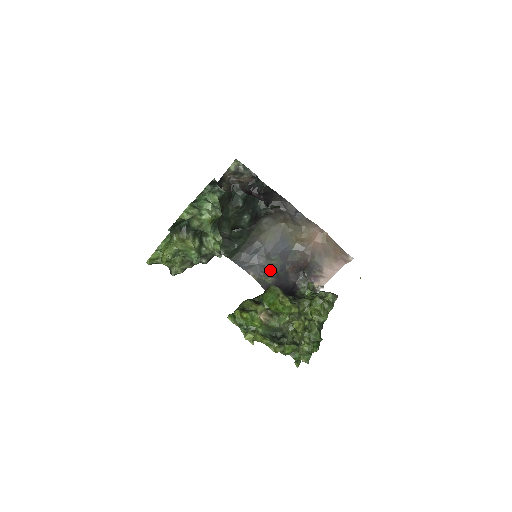
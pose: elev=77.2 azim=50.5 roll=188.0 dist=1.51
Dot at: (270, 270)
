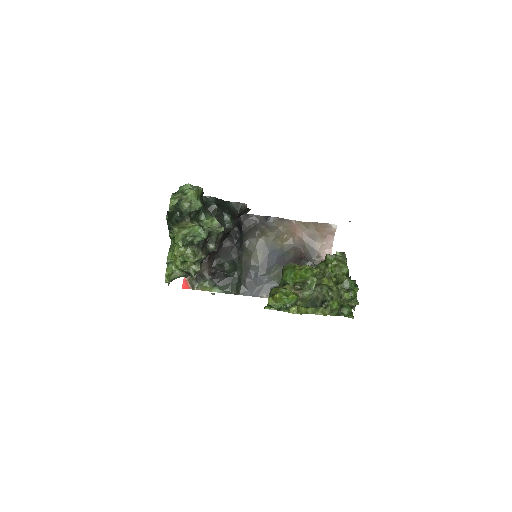
Dot at: (278, 281)
